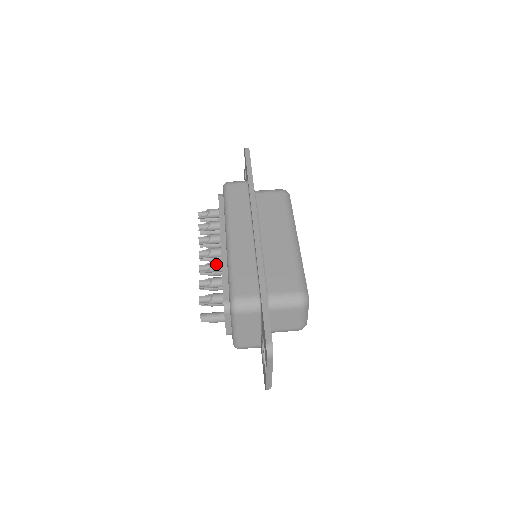
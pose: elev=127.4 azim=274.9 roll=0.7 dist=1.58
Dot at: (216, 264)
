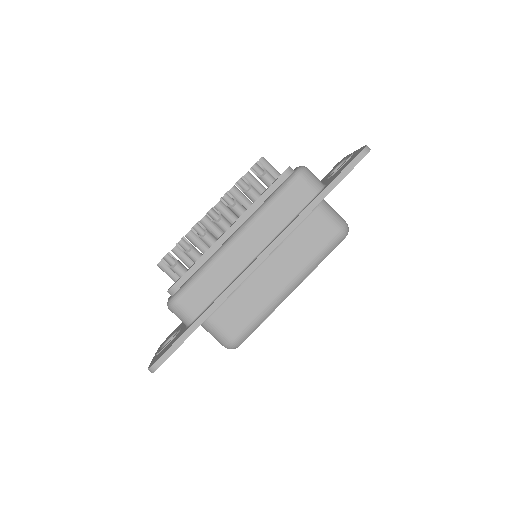
Dot at: (209, 240)
